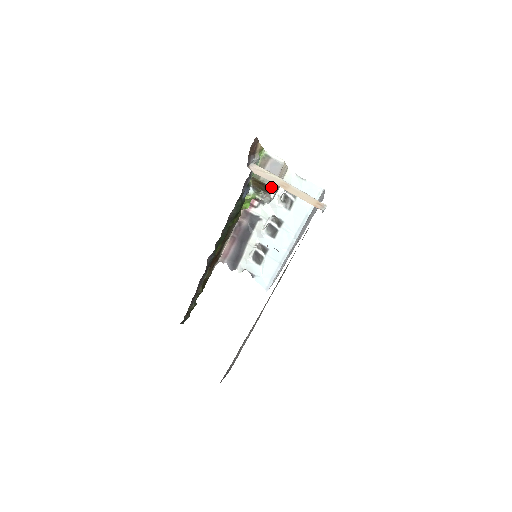
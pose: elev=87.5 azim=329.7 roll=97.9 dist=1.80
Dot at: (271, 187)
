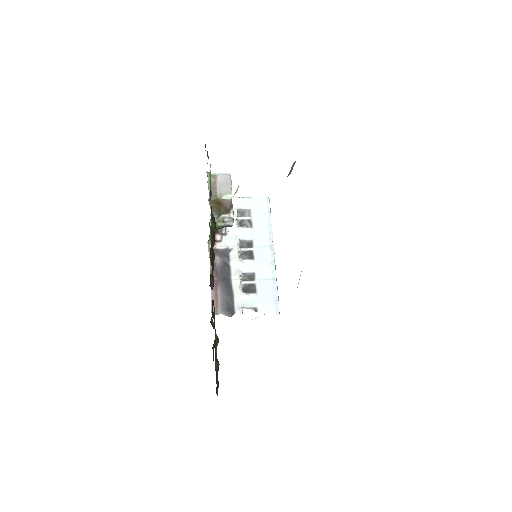
Dot at: (231, 198)
